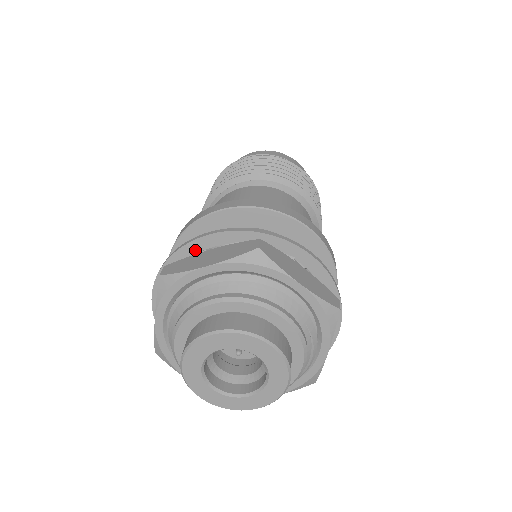
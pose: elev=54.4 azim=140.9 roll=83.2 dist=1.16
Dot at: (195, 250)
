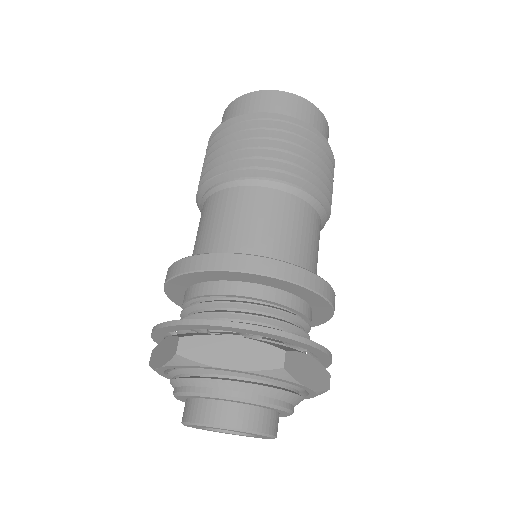
Dot at: (215, 328)
